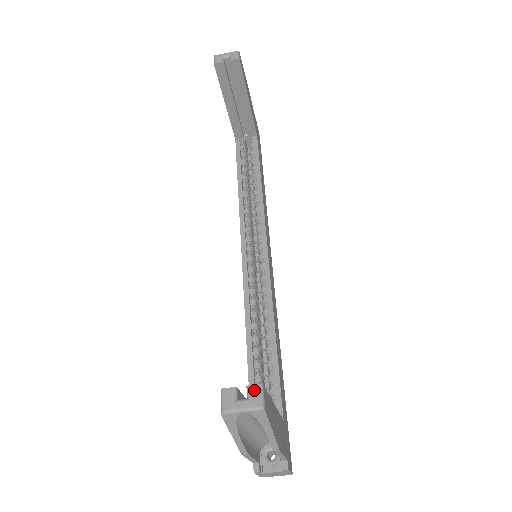
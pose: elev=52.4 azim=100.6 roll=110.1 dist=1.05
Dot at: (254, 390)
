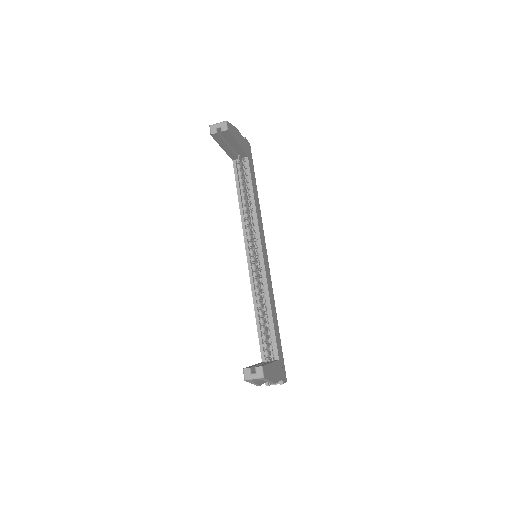
Dot at: (258, 369)
